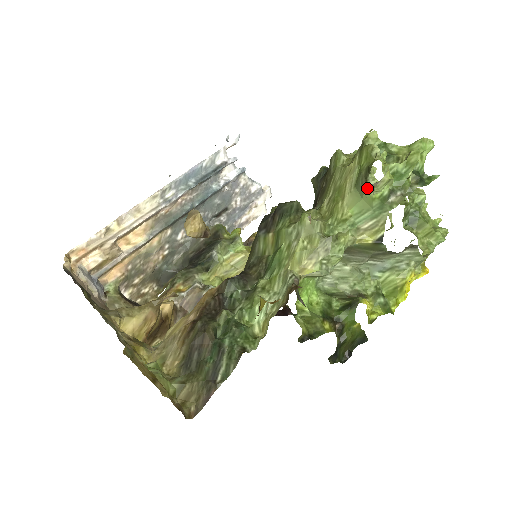
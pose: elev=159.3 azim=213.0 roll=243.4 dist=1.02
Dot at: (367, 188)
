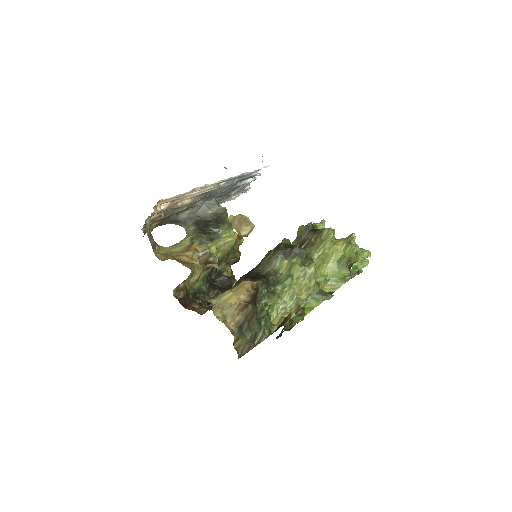
Dot at: (345, 269)
